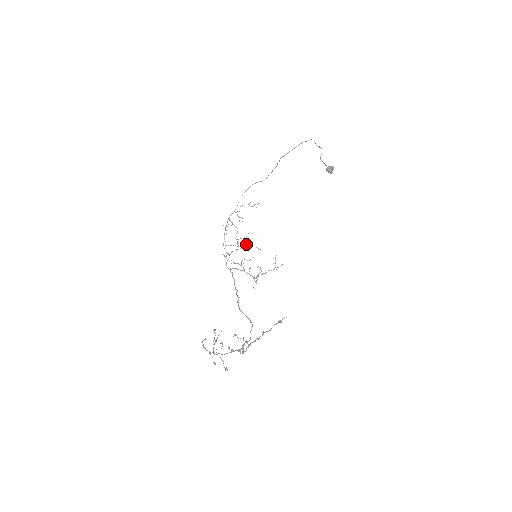
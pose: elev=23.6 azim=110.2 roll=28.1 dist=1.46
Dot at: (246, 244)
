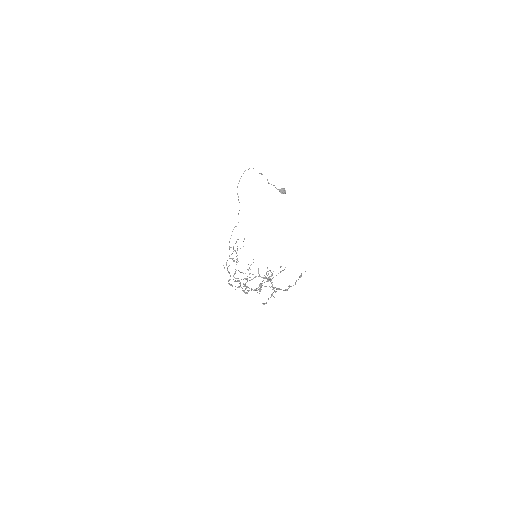
Dot at: occluded
